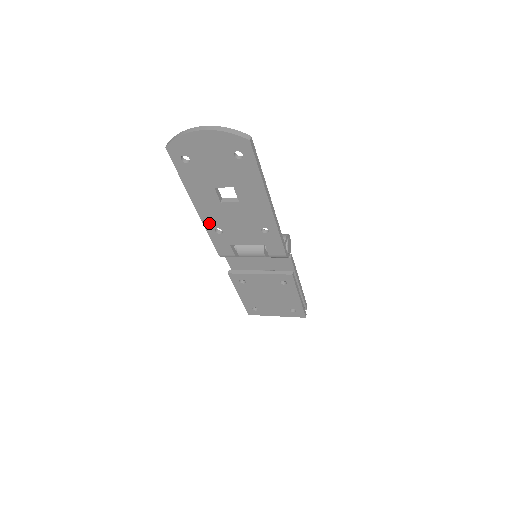
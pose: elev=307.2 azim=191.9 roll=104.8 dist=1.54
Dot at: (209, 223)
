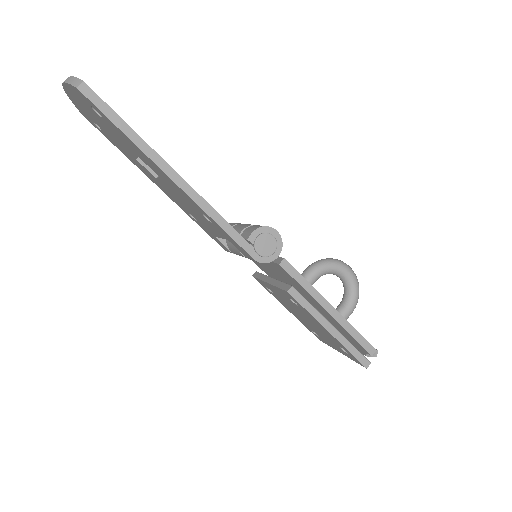
Dot at: (180, 206)
